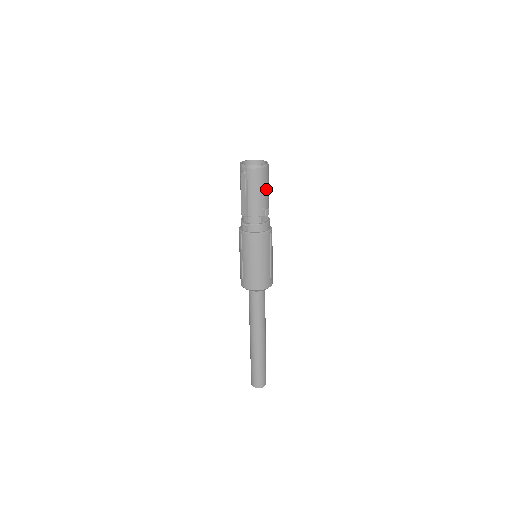
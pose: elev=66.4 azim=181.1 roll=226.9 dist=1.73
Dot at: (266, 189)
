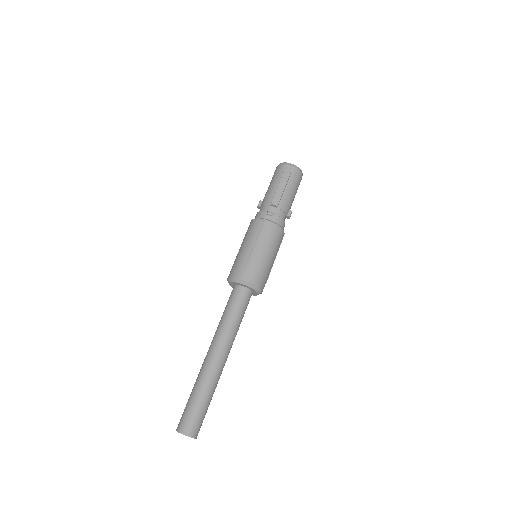
Dot at: occluded
